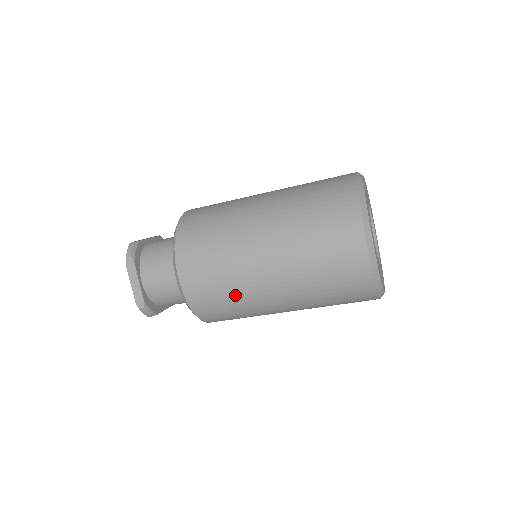
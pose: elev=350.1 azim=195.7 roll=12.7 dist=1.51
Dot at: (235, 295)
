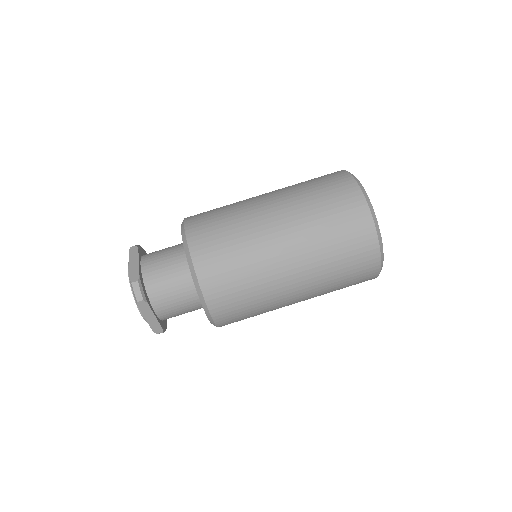
Dot at: (263, 312)
